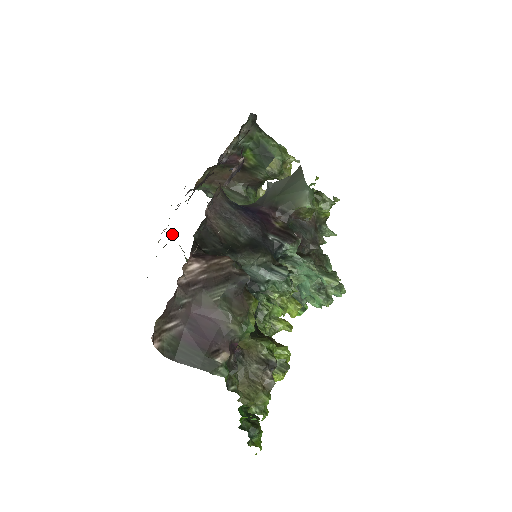
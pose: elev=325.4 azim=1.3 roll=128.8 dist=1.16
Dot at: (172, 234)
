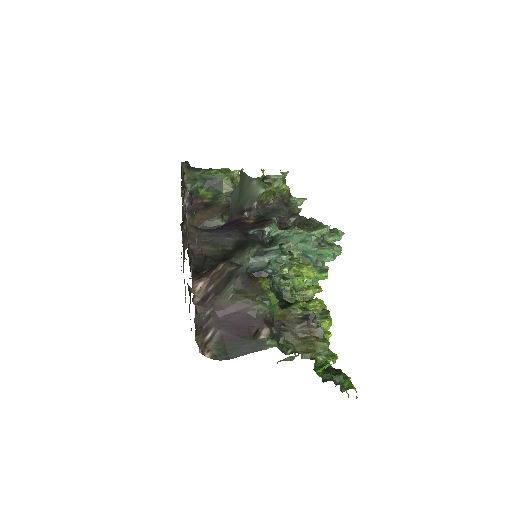
Dot at: (190, 289)
